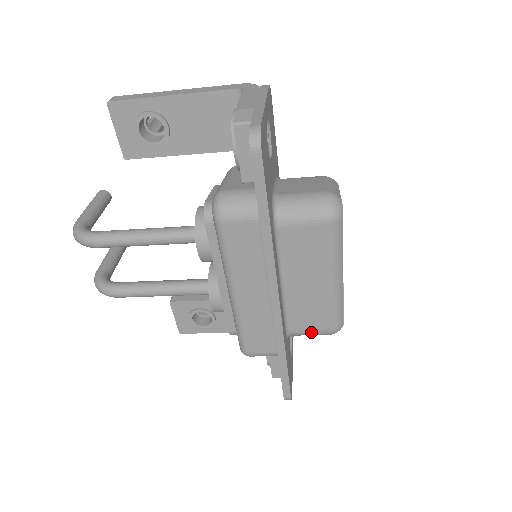
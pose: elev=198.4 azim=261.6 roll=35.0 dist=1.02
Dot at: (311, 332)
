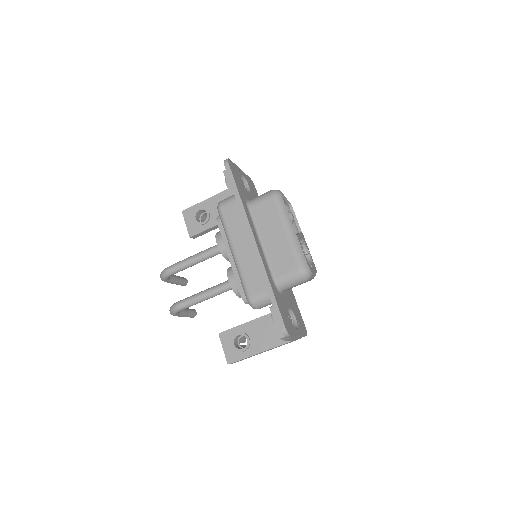
Dot at: (288, 275)
